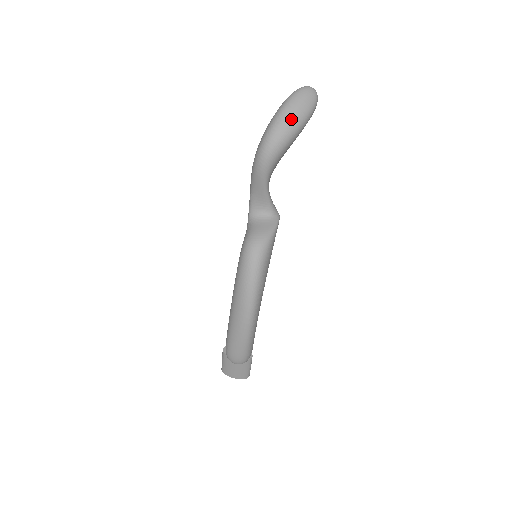
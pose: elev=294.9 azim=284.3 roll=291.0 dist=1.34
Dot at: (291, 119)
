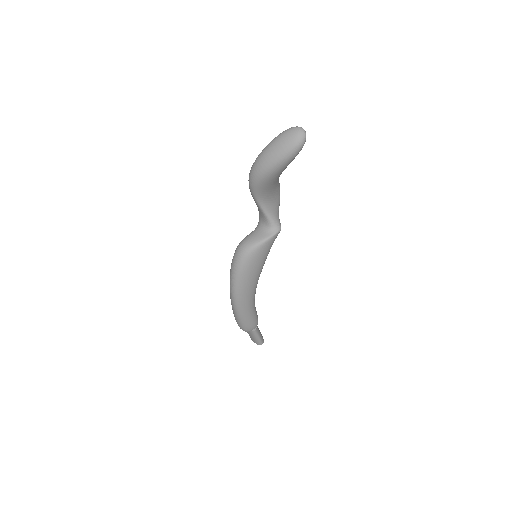
Dot at: (269, 156)
